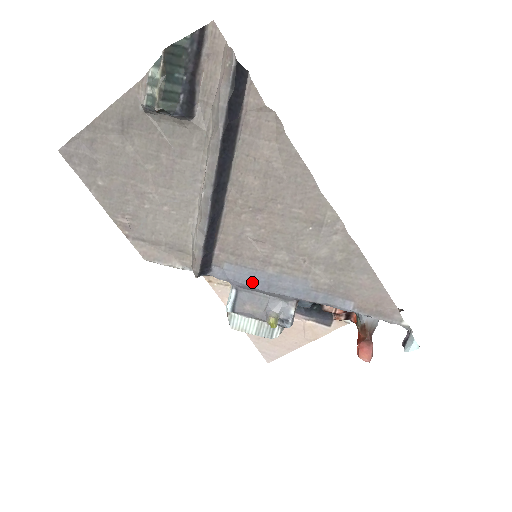
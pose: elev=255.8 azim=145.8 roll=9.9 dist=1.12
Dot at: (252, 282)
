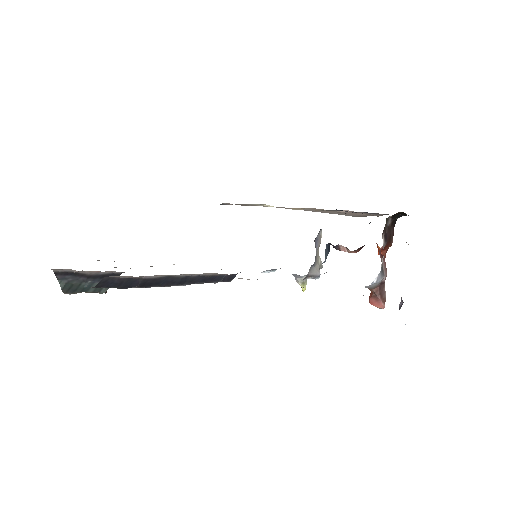
Dot at: occluded
